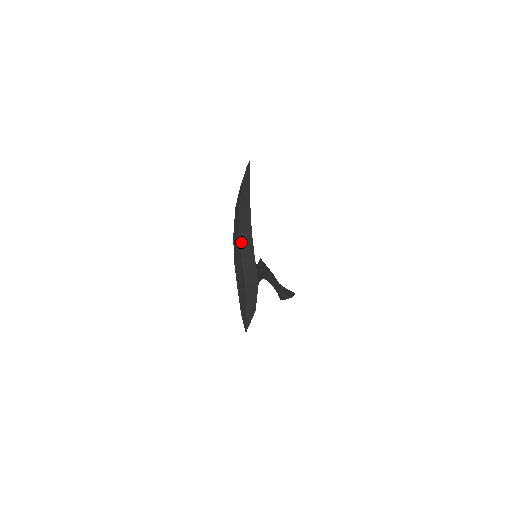
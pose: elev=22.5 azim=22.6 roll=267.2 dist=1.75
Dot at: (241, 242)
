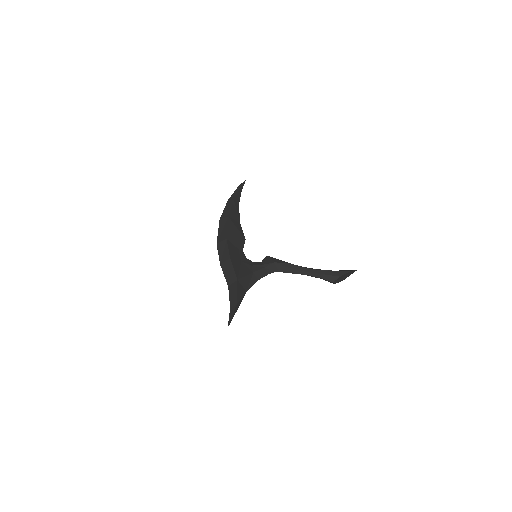
Dot at: (219, 252)
